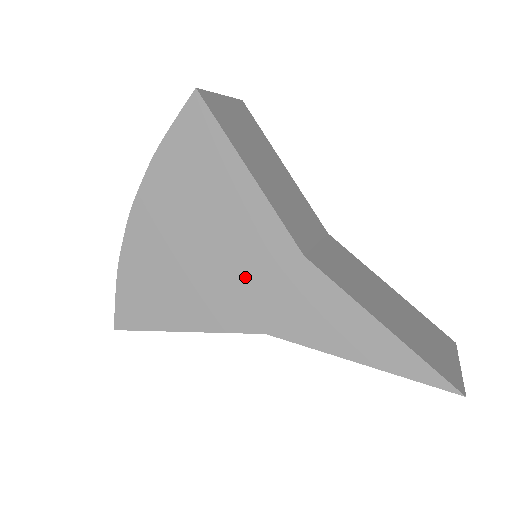
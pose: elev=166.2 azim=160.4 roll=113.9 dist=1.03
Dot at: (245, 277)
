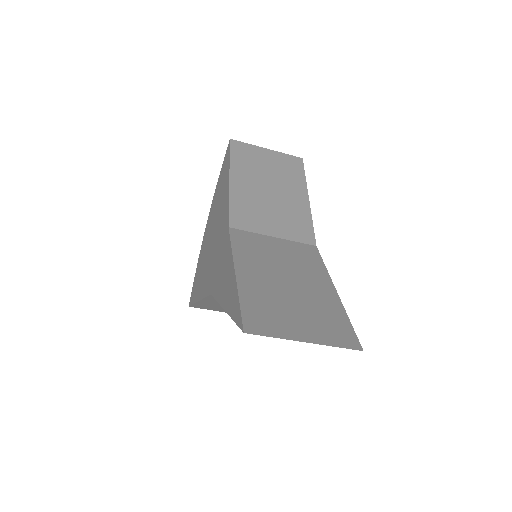
Dot at: (215, 252)
